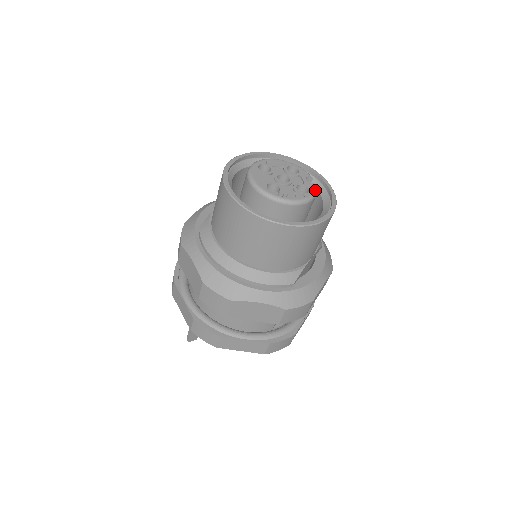
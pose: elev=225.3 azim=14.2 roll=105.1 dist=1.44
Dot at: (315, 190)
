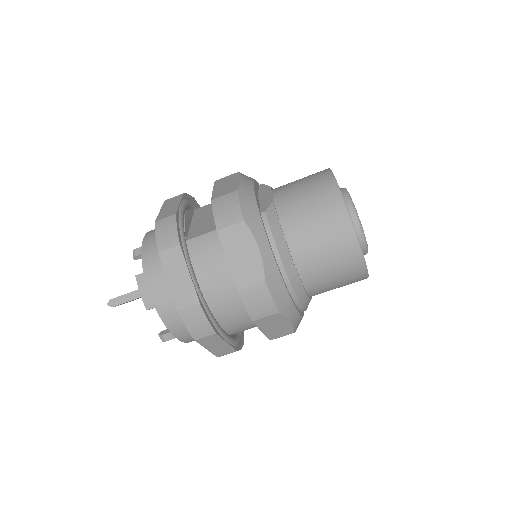
Dot at: occluded
